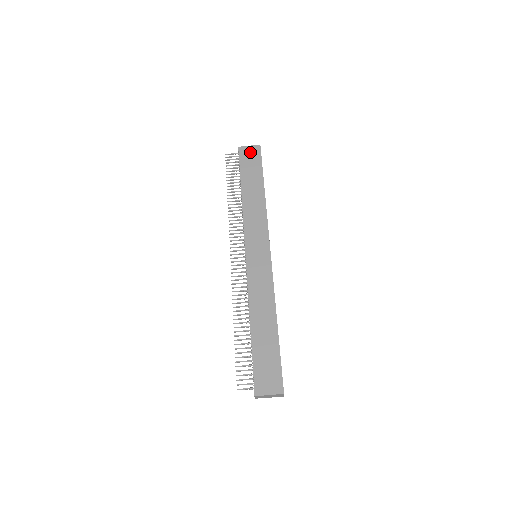
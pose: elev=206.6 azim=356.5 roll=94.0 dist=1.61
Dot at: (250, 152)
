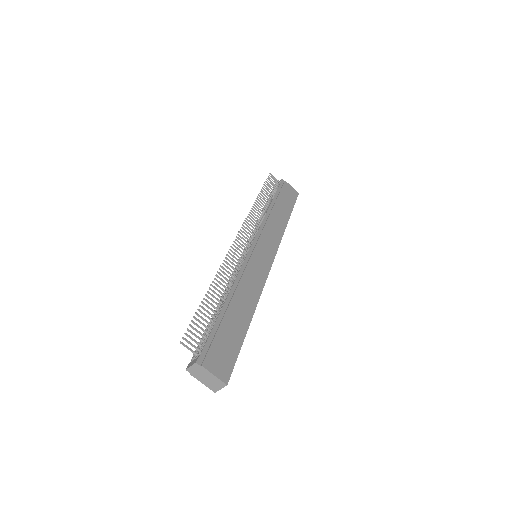
Dot at: (290, 189)
